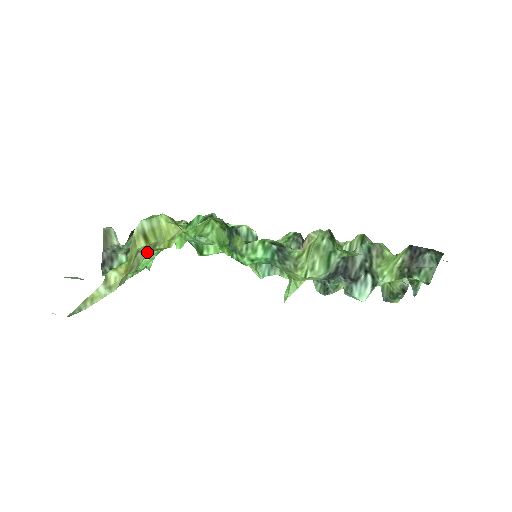
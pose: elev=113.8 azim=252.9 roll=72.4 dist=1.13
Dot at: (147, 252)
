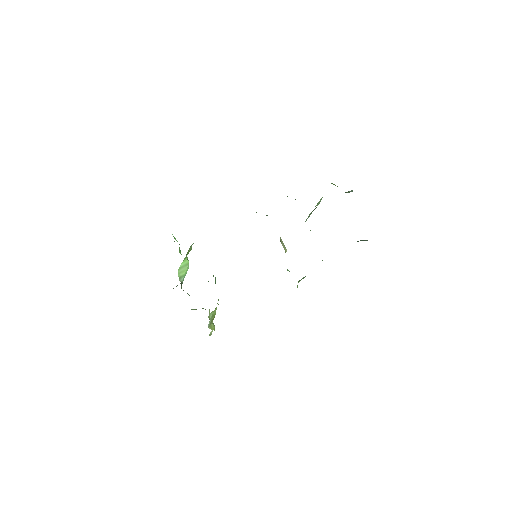
Dot at: occluded
